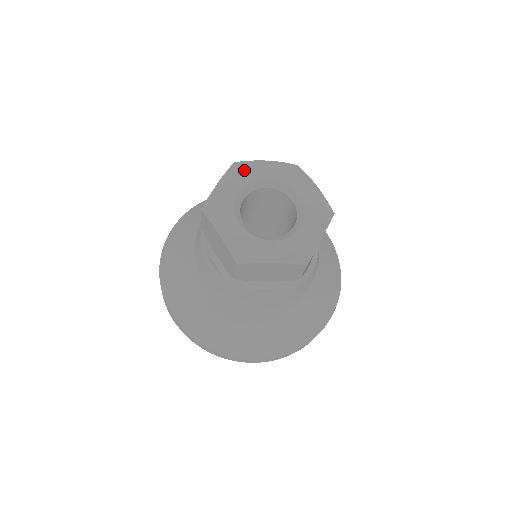
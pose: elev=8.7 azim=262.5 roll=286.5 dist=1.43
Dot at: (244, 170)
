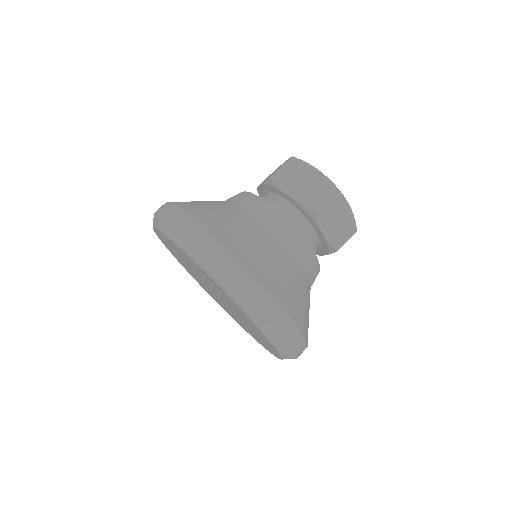
Dot at: occluded
